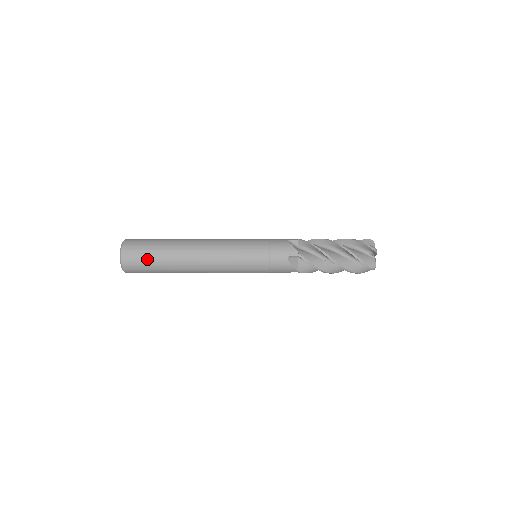
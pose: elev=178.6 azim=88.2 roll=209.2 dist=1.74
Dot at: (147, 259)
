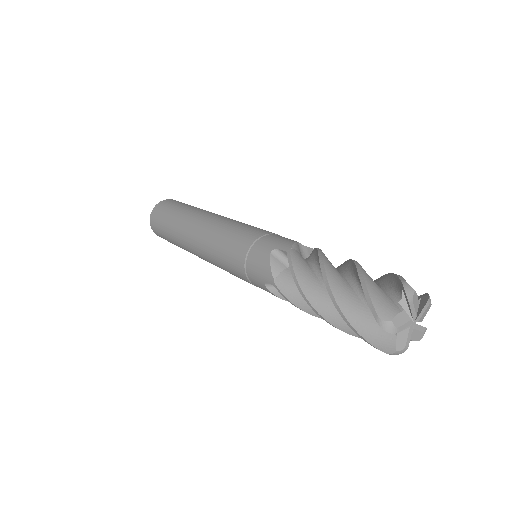
Dot at: (165, 236)
